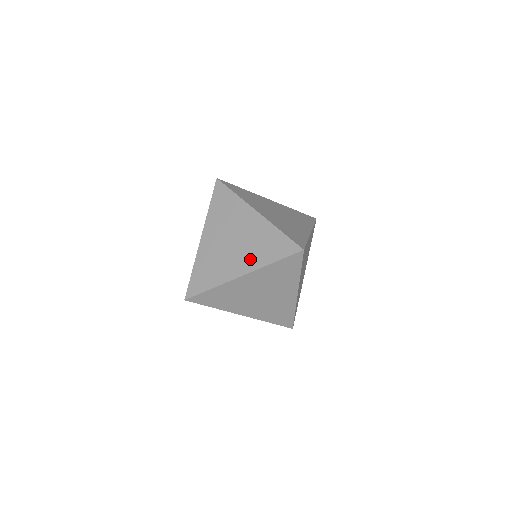
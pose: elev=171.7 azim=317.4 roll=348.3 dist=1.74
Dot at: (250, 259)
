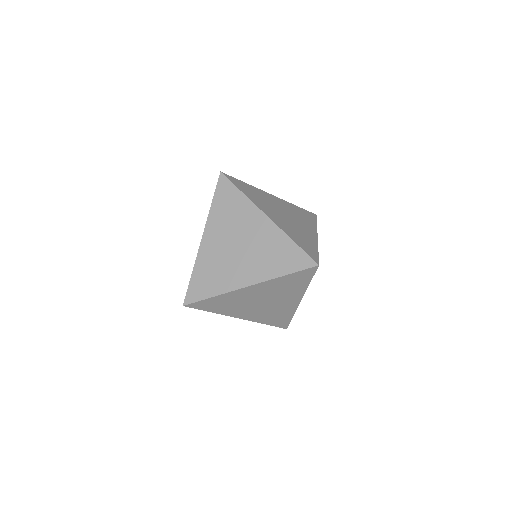
Dot at: (258, 269)
